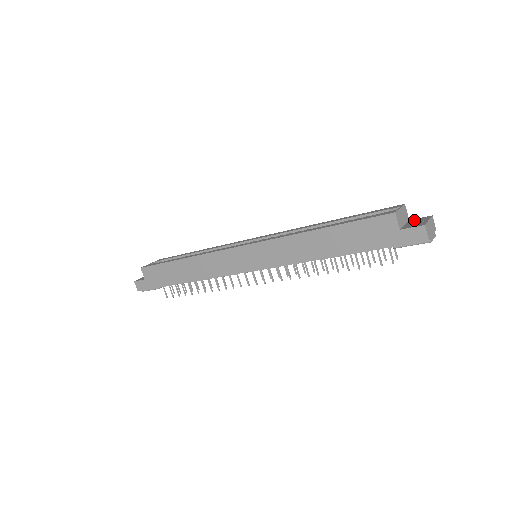
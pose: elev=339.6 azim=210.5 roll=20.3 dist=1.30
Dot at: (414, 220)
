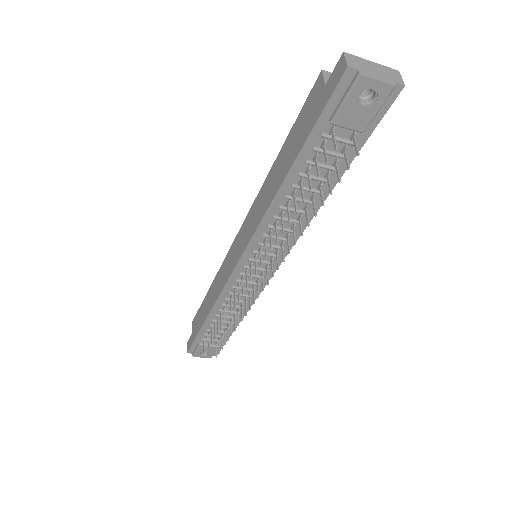
Dot at: occluded
